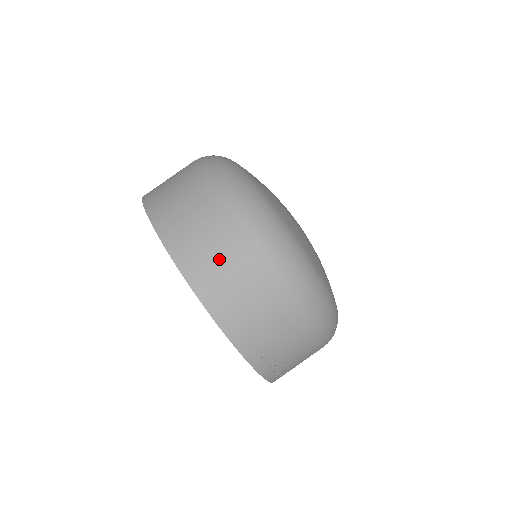
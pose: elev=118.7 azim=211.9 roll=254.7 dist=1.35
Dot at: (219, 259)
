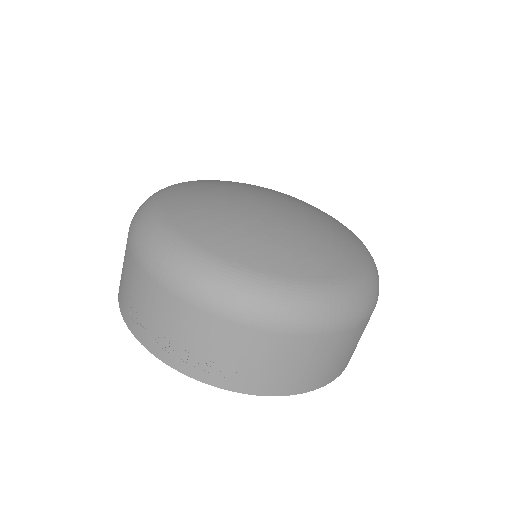
Dot at: occluded
